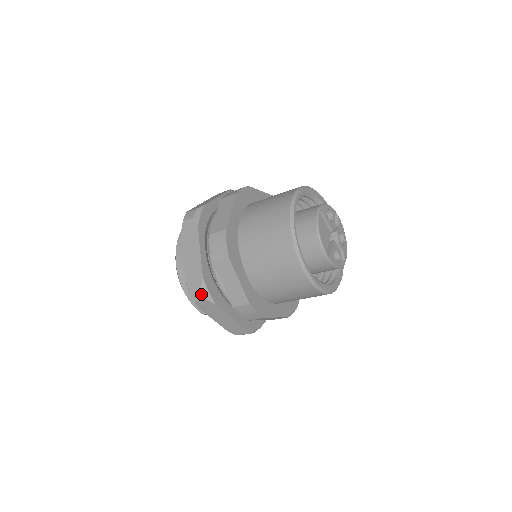
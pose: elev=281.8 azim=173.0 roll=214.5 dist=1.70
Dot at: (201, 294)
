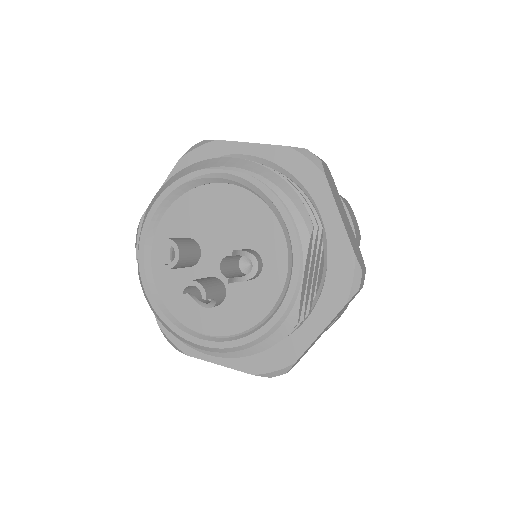
Dot at: occluded
